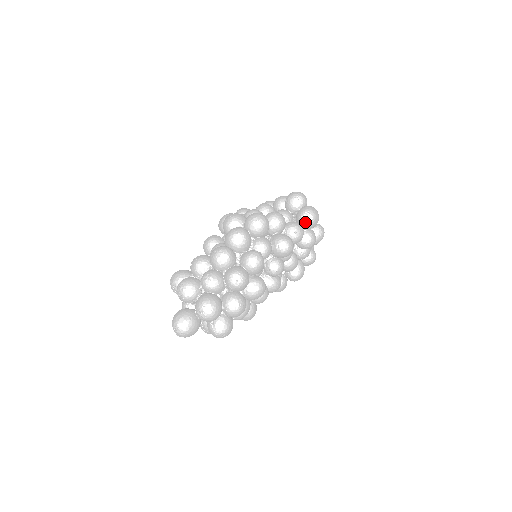
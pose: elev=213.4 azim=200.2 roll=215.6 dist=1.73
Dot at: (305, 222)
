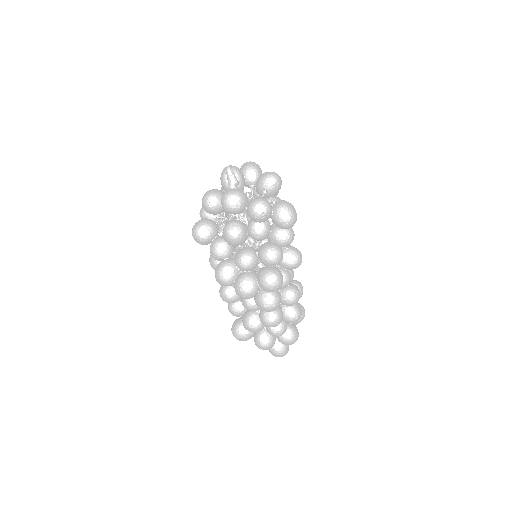
Dot at: (291, 227)
